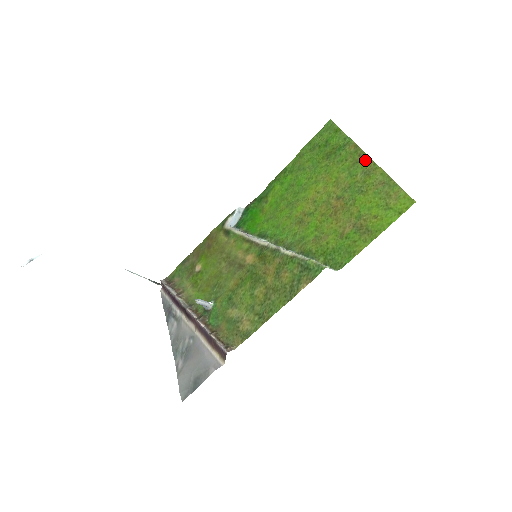
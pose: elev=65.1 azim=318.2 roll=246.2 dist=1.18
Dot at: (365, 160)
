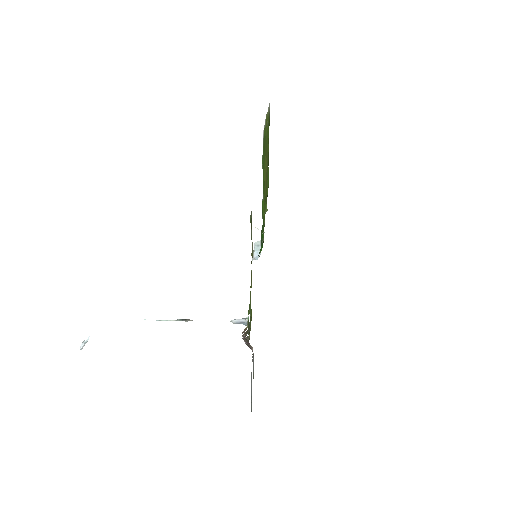
Dot at: occluded
